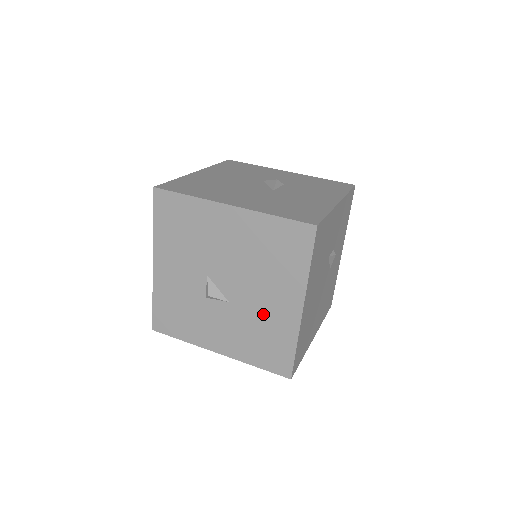
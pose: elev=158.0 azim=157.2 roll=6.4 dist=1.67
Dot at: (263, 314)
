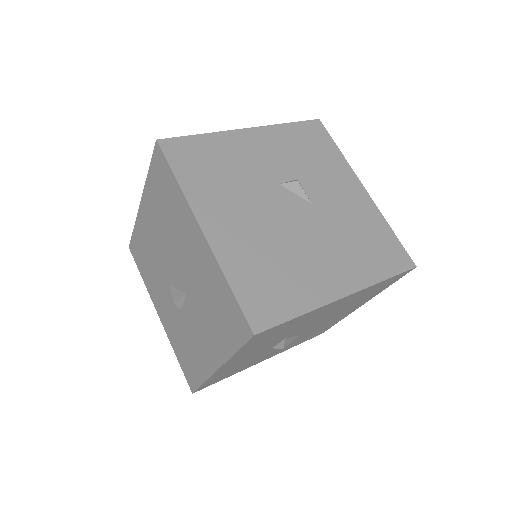
Dot at: (198, 276)
